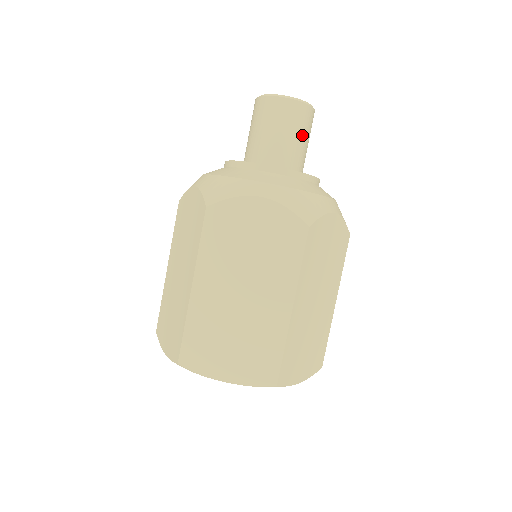
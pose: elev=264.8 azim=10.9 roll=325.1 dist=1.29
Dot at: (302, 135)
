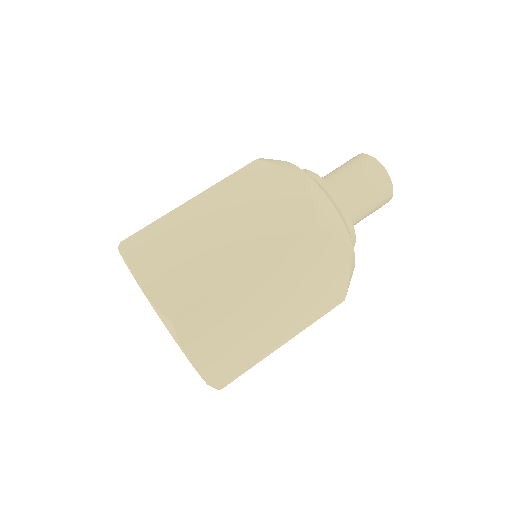
Dot at: (369, 196)
